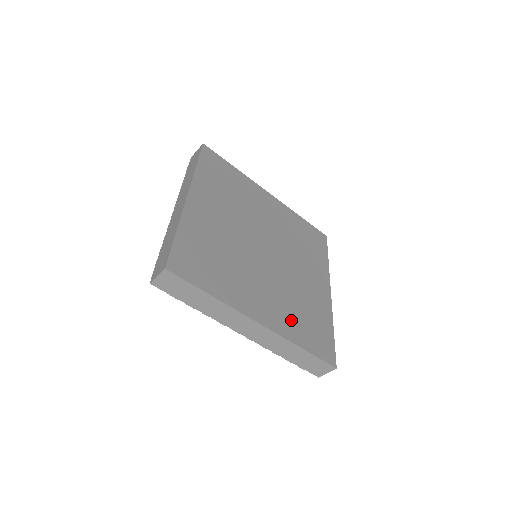
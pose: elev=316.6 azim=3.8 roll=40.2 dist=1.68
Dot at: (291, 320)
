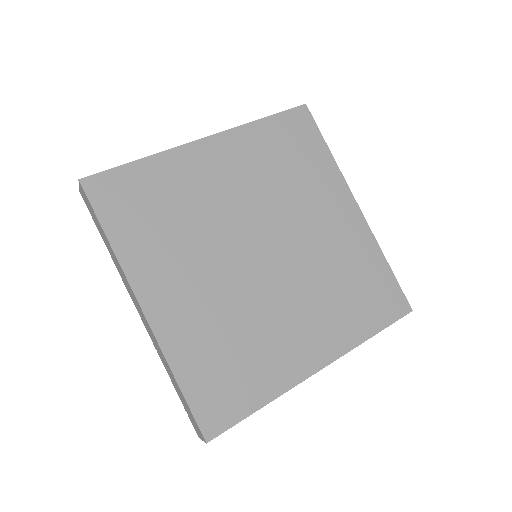
Dot at: (199, 342)
